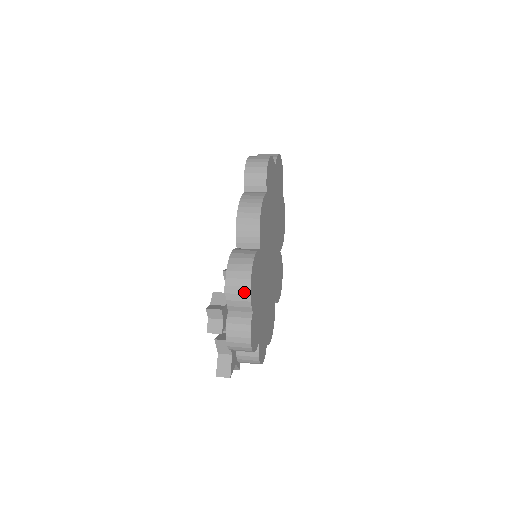
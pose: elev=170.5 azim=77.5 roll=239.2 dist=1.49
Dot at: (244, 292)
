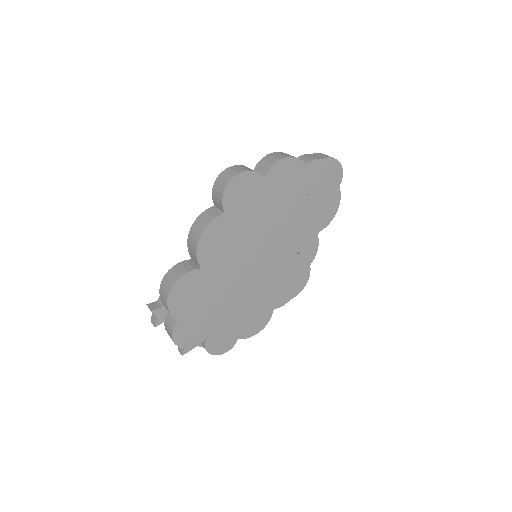
Dot at: (166, 305)
